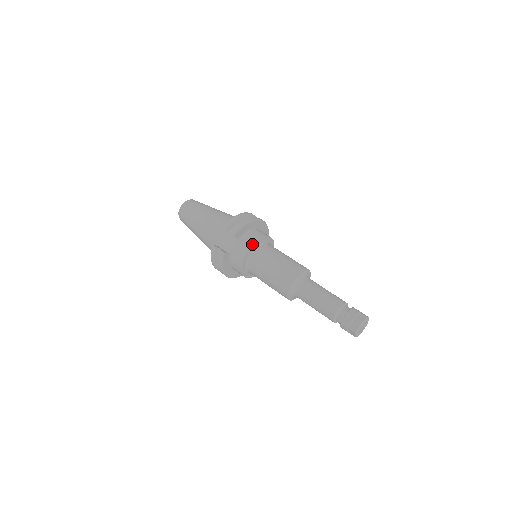
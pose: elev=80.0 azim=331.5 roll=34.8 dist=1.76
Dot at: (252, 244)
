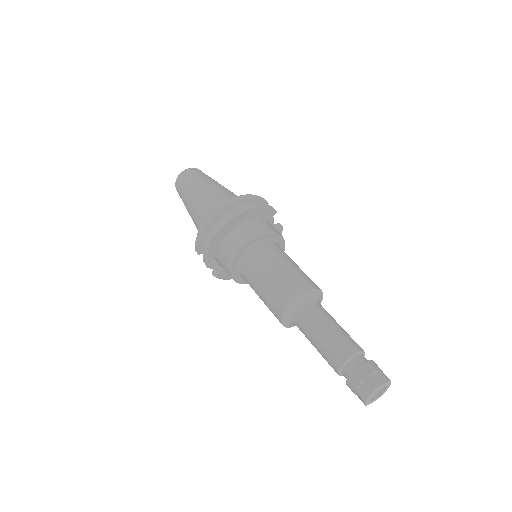
Dot at: (229, 268)
